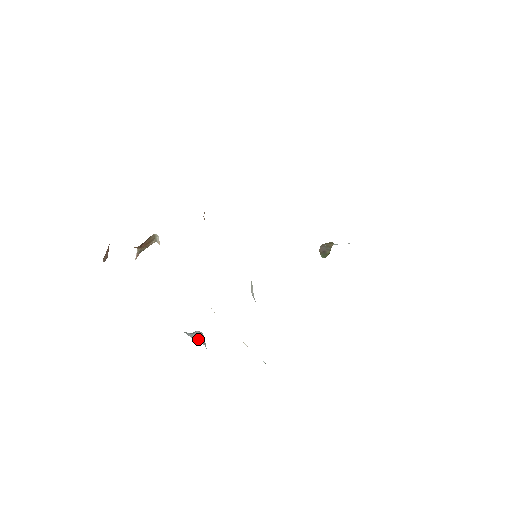
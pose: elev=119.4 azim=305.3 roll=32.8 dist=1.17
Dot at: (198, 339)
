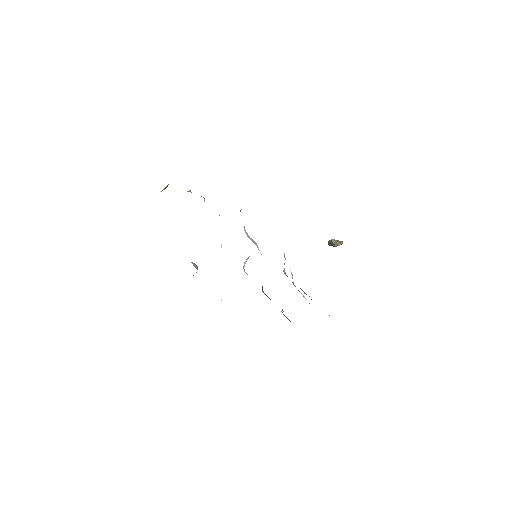
Dot at: (194, 266)
